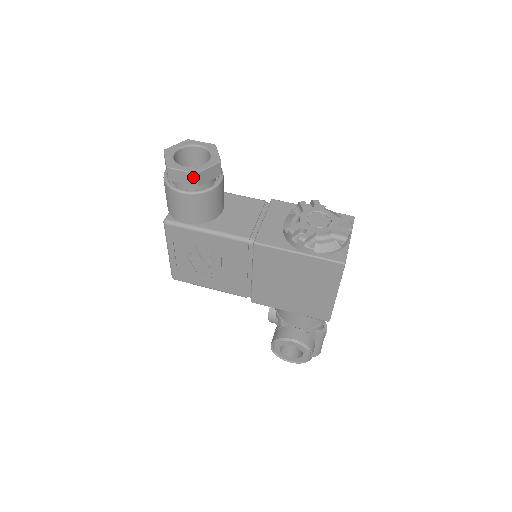
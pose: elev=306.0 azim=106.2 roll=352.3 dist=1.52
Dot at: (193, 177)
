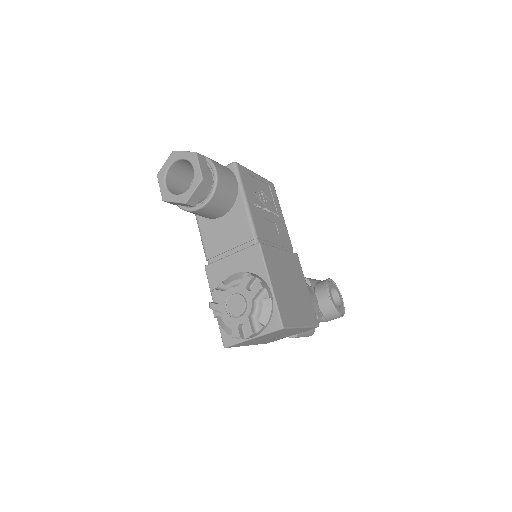
Dot at: occluded
